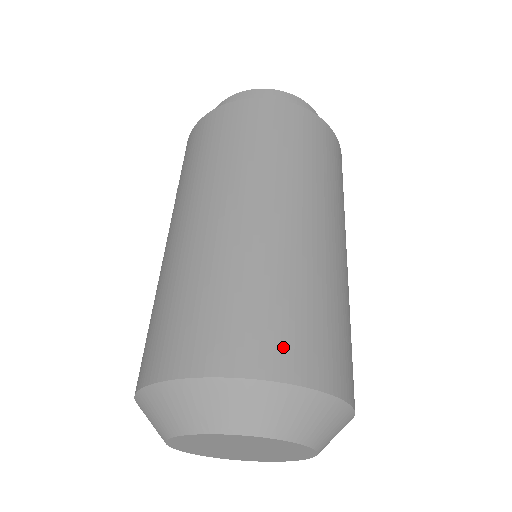
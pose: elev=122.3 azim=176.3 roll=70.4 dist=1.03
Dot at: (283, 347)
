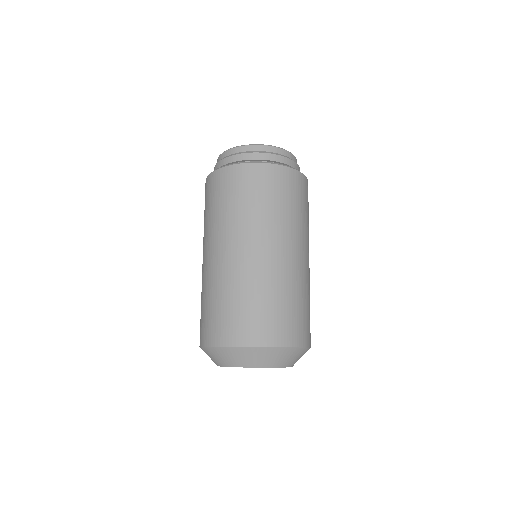
Dot at: (258, 329)
